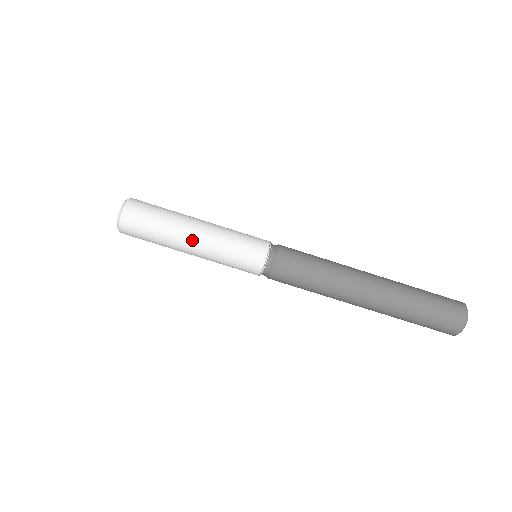
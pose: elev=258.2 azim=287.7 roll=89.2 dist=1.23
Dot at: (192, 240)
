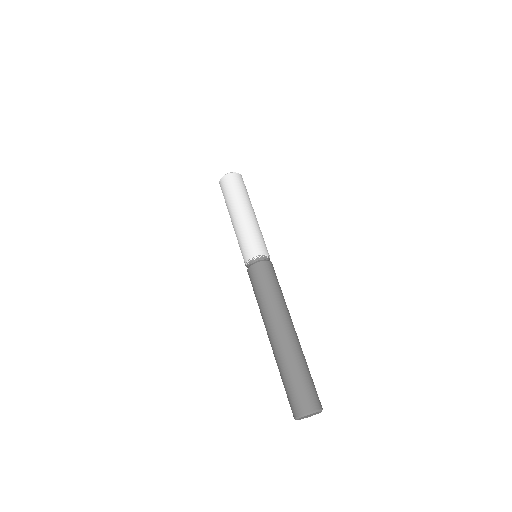
Dot at: (236, 215)
